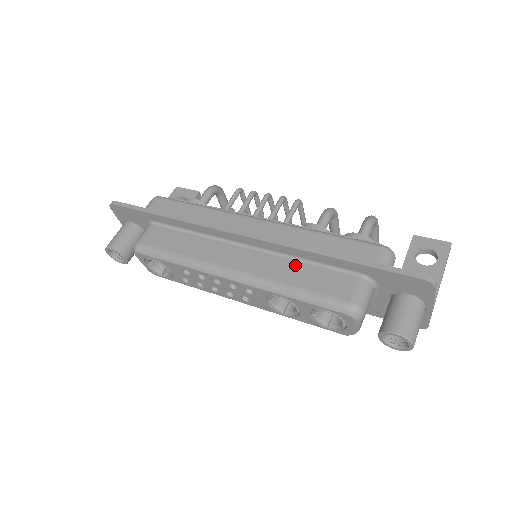
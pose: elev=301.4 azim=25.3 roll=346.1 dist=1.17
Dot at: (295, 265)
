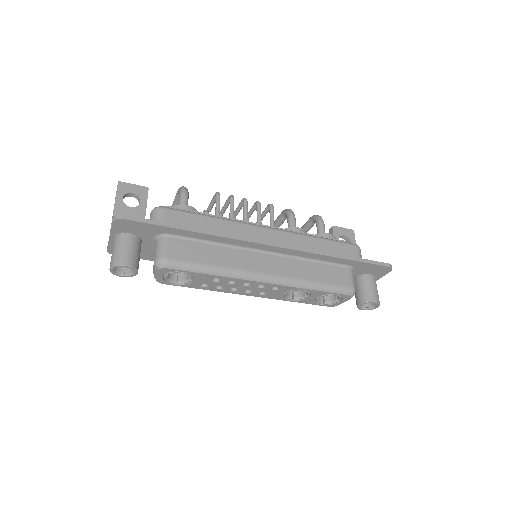
Dot at: (308, 264)
